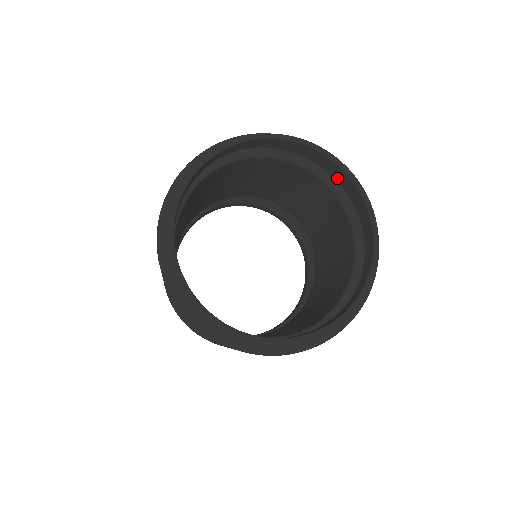
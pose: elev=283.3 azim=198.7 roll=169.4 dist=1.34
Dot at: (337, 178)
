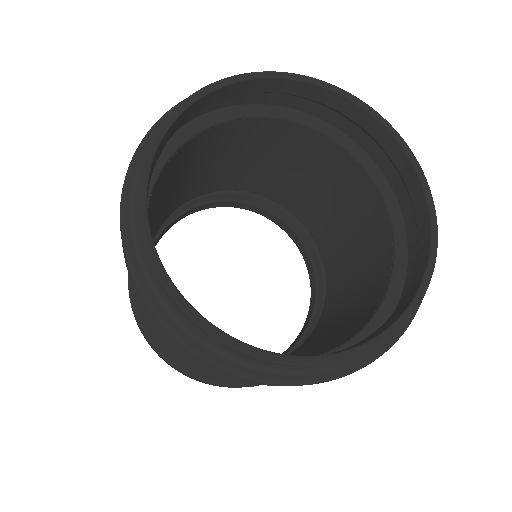
Dot at: (337, 123)
